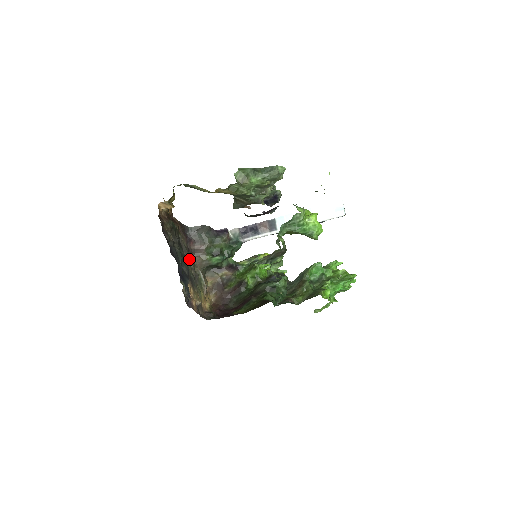
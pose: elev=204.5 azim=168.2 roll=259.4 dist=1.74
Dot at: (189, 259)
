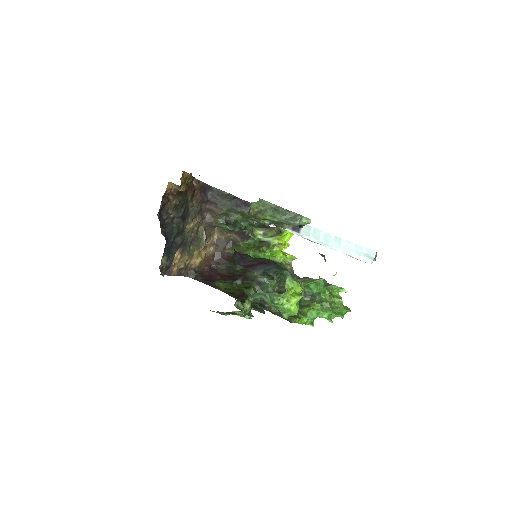
Dot at: (195, 222)
